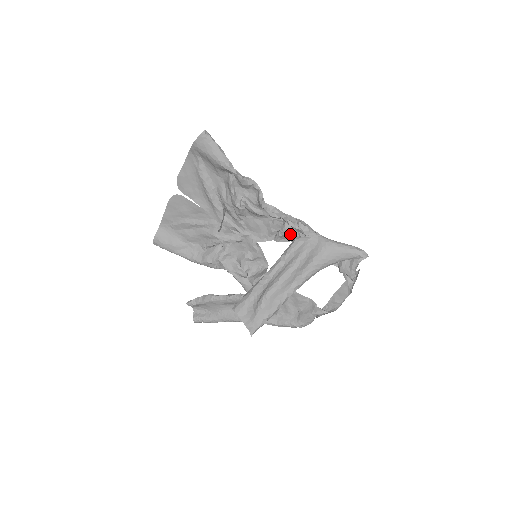
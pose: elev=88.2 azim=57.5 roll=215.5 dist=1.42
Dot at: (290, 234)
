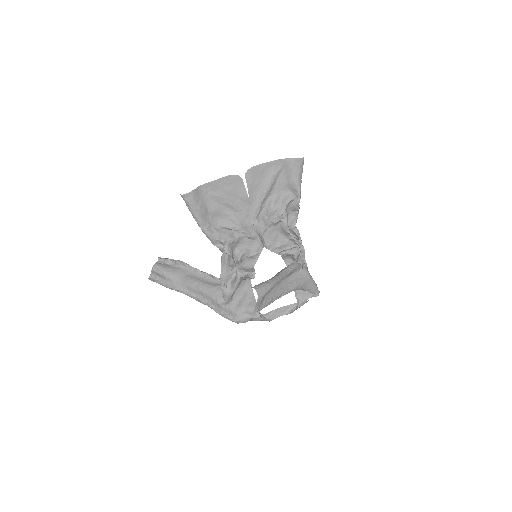
Dot at: (294, 256)
